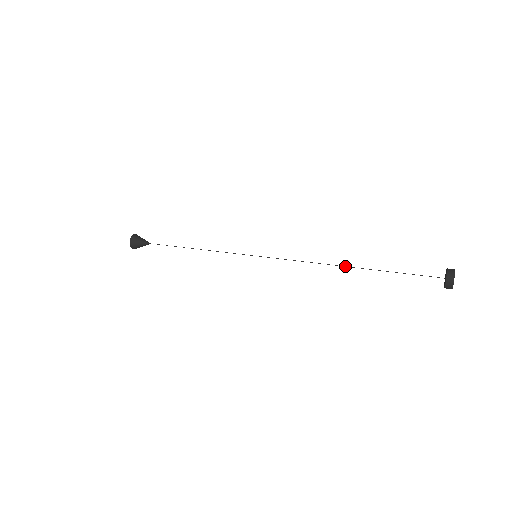
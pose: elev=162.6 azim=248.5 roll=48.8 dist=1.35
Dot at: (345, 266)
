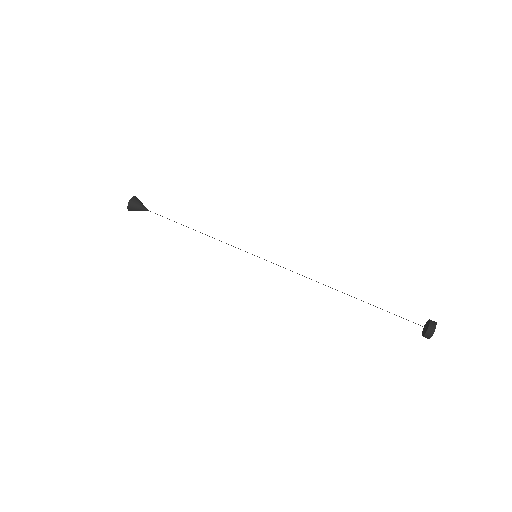
Dot at: occluded
